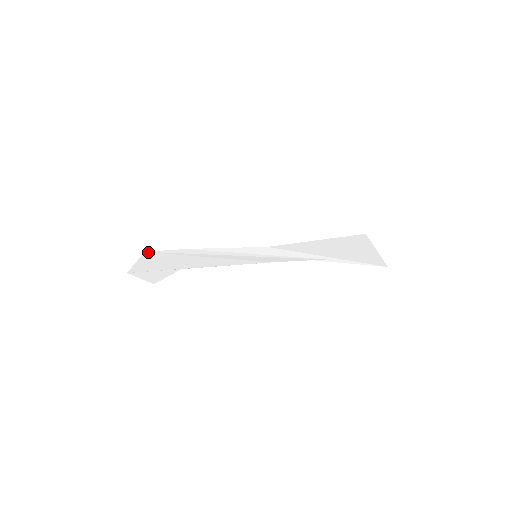
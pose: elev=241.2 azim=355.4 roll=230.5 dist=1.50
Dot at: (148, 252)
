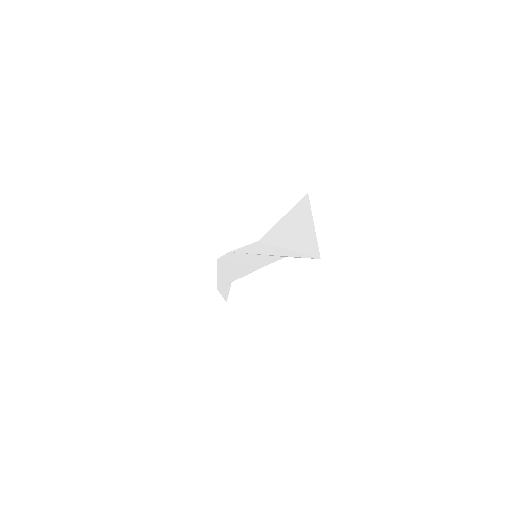
Dot at: (218, 260)
